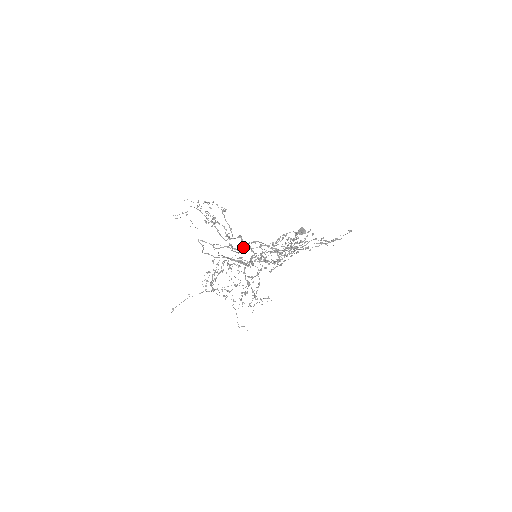
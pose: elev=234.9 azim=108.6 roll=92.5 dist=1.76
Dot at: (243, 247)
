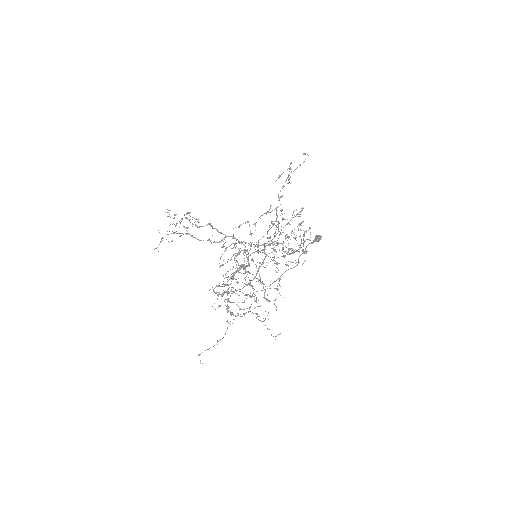
Dot at: (223, 238)
